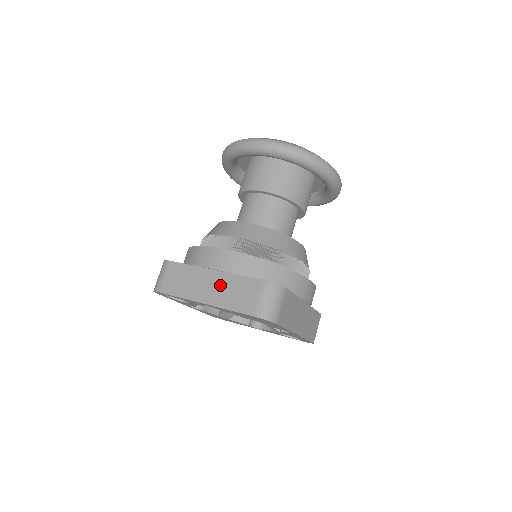
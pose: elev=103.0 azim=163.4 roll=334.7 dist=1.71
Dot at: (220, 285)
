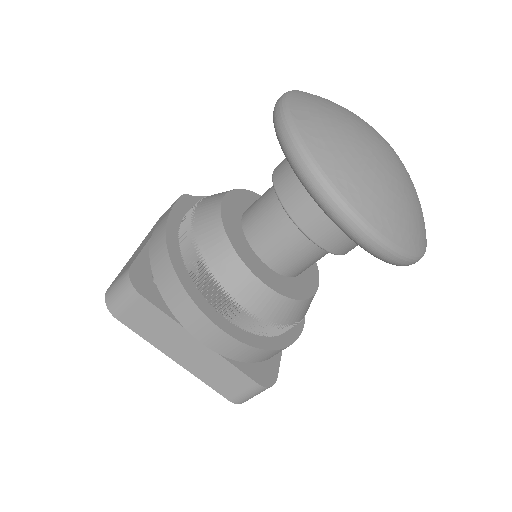
Dot at: (204, 359)
